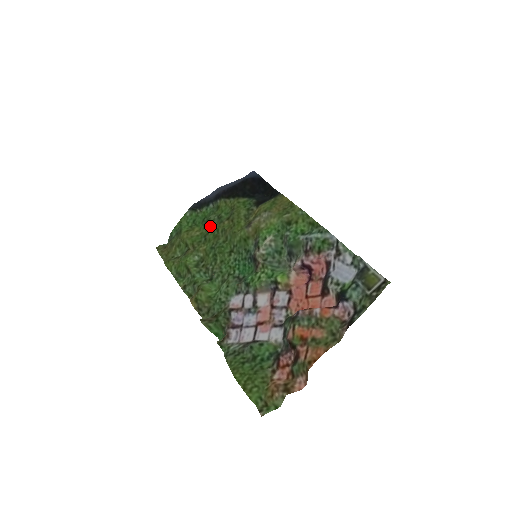
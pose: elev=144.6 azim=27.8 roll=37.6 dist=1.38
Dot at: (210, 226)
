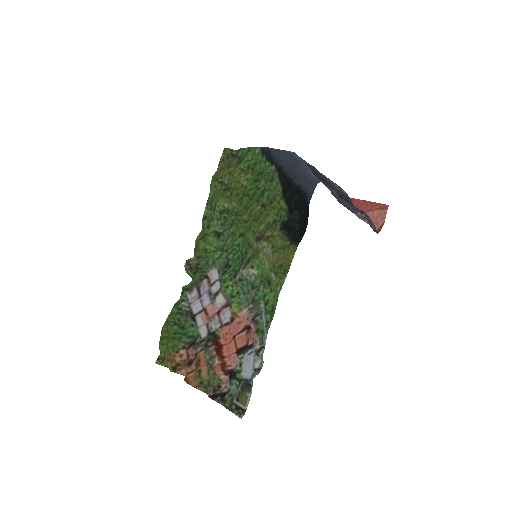
Dot at: (253, 191)
